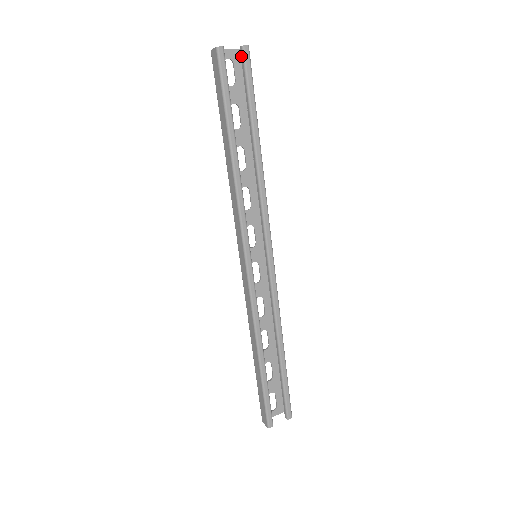
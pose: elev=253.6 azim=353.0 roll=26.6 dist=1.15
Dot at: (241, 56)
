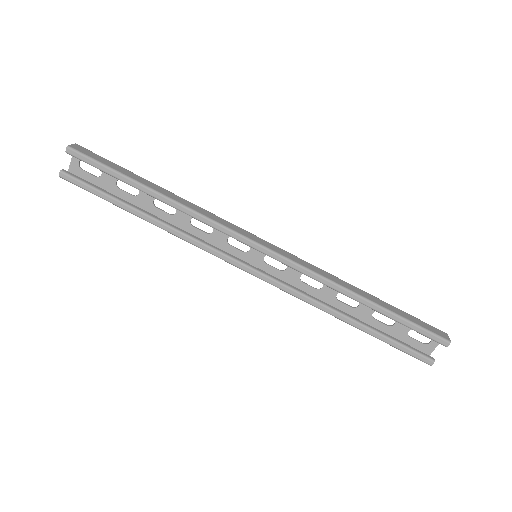
Dot at: (75, 157)
